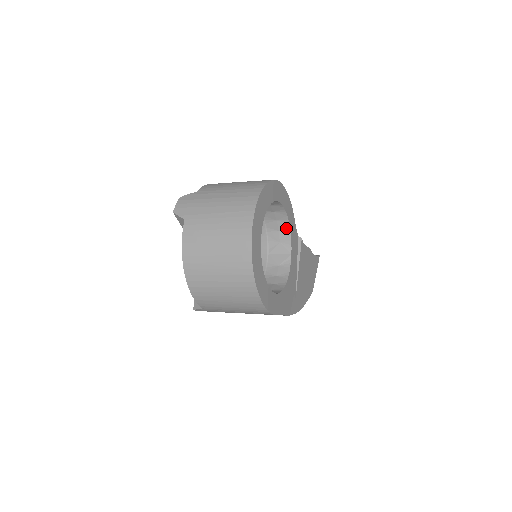
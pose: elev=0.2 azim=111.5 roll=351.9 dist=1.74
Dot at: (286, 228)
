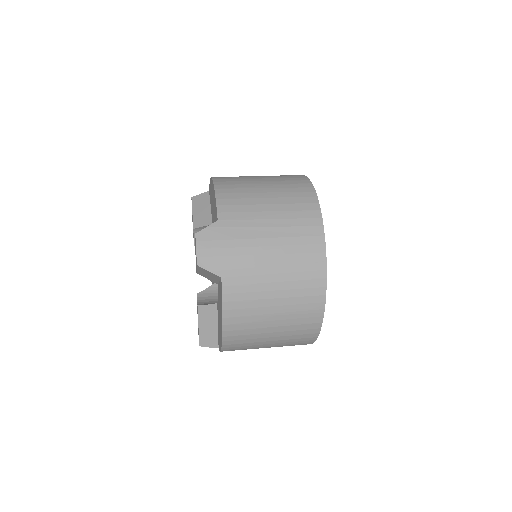
Dot at: occluded
